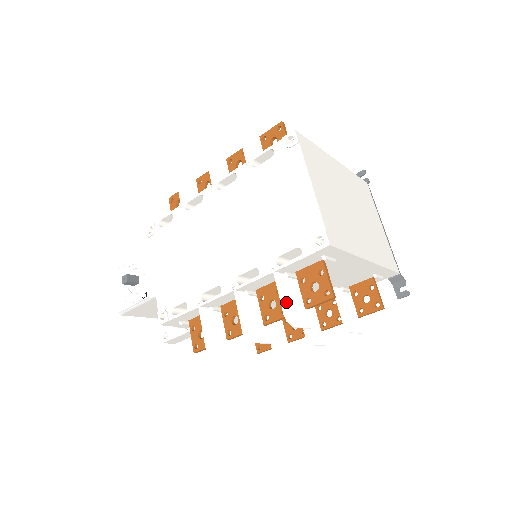
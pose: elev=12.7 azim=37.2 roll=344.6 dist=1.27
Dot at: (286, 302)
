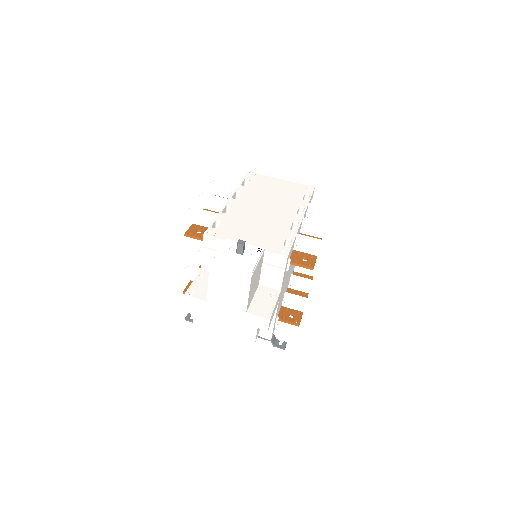
Dot at: (325, 211)
